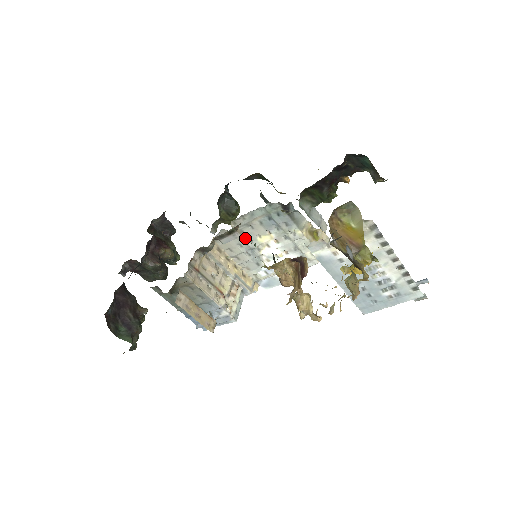
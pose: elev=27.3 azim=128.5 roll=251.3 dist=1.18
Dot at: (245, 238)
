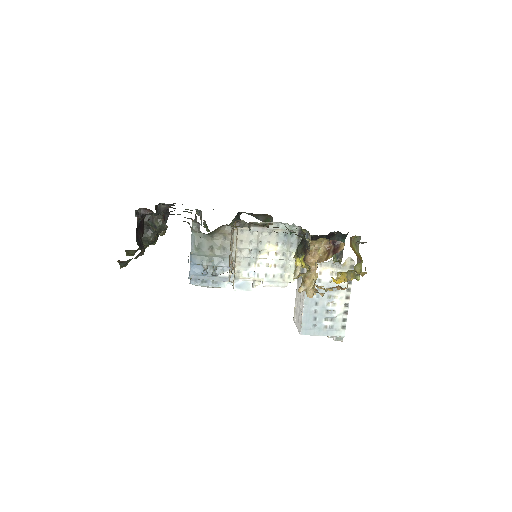
Dot at: (259, 239)
